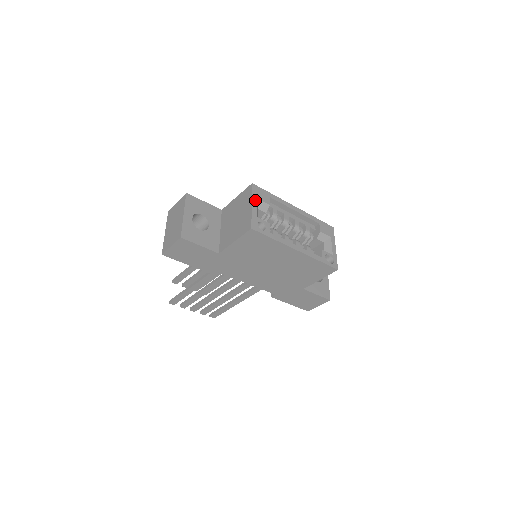
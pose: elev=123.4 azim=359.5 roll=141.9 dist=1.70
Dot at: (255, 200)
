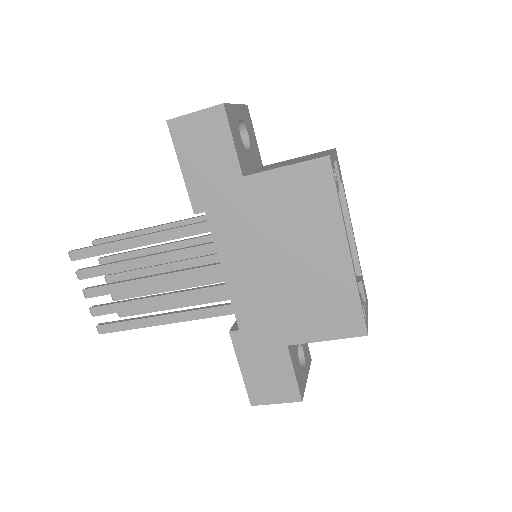
Dot at: (335, 156)
